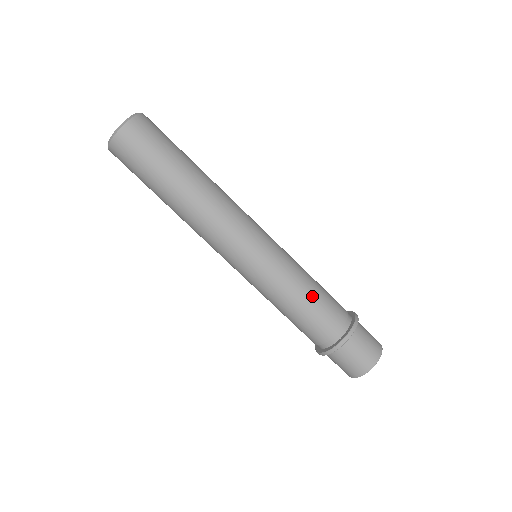
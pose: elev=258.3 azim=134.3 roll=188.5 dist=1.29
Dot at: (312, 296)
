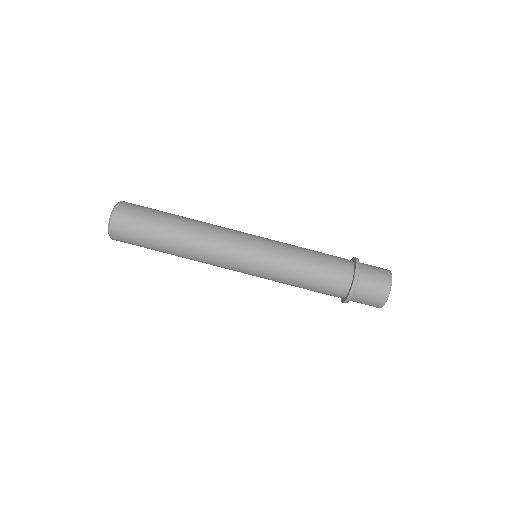
Dot at: (312, 260)
